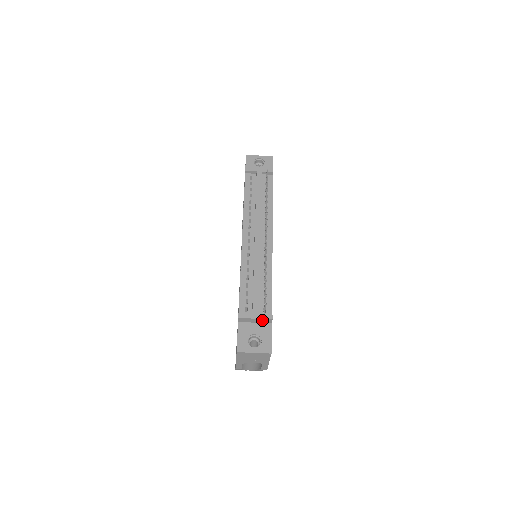
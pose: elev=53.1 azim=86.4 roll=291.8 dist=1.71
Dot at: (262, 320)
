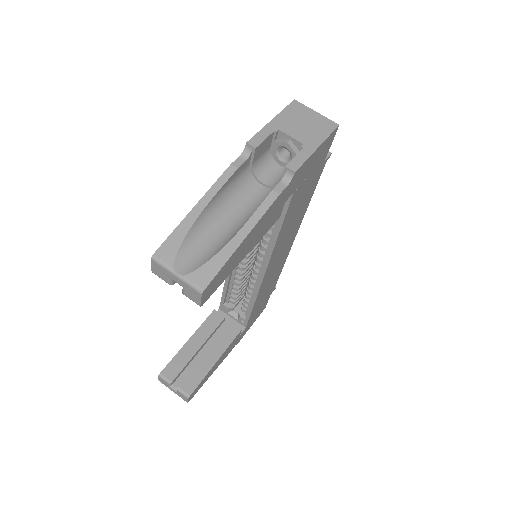
Dot at: occluded
